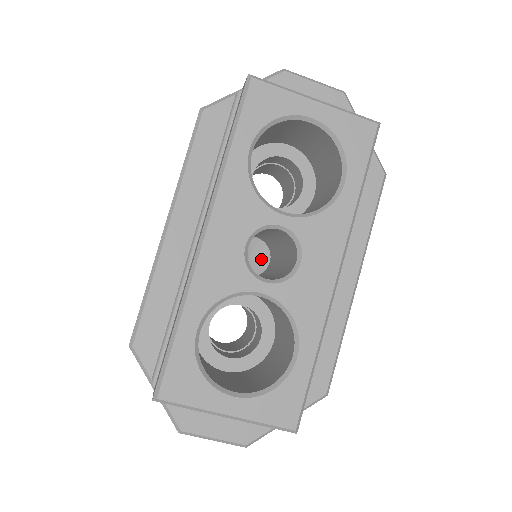
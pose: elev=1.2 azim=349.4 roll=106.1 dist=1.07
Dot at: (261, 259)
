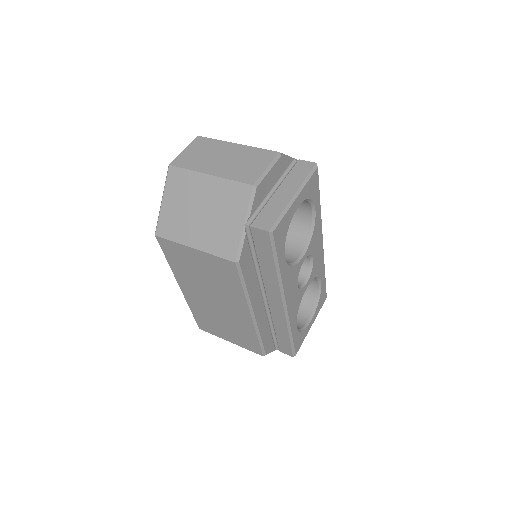
Dot at: occluded
